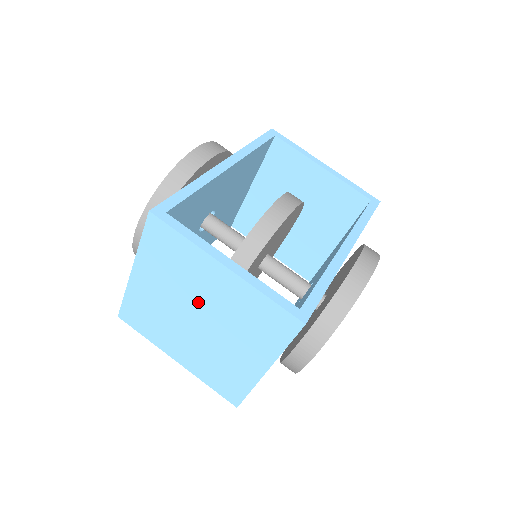
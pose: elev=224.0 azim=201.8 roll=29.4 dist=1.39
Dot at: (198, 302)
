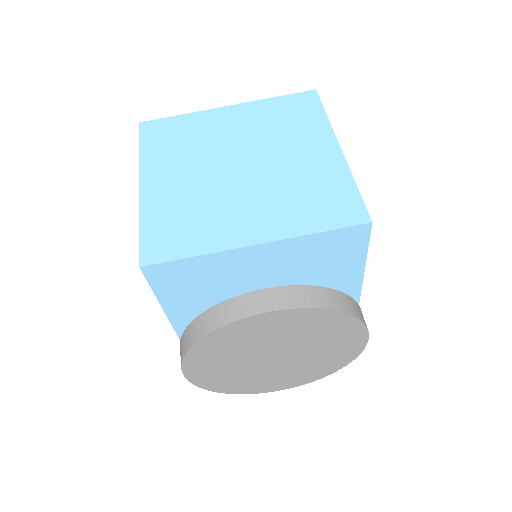
Dot at: (266, 154)
